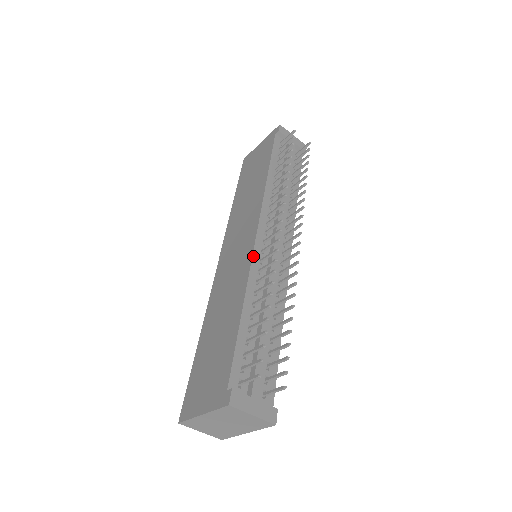
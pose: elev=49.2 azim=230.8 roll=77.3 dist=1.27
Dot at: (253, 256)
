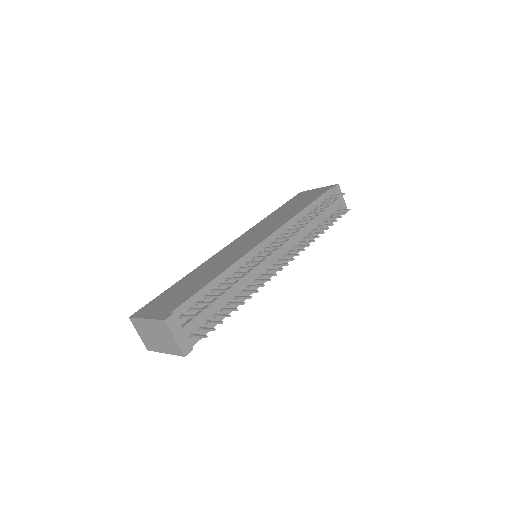
Dot at: (251, 251)
